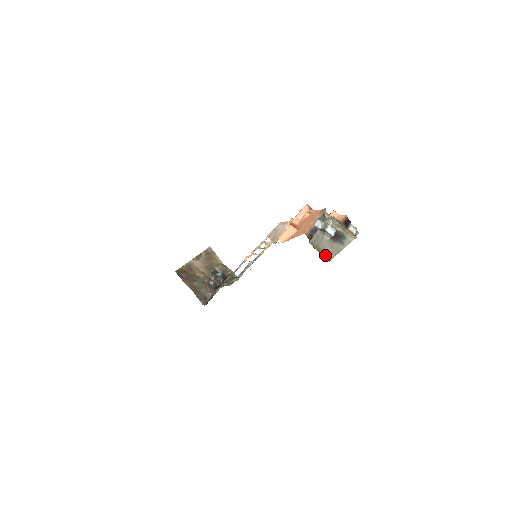
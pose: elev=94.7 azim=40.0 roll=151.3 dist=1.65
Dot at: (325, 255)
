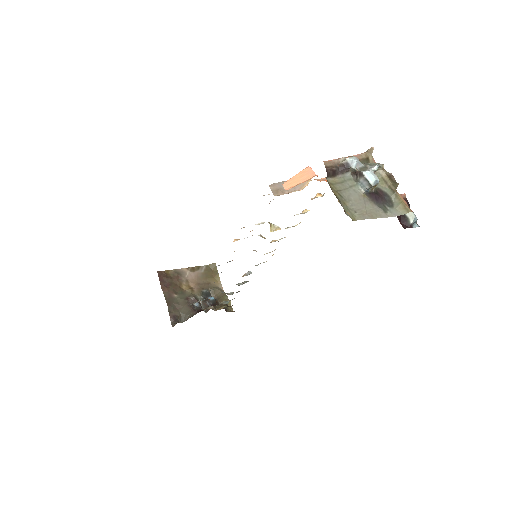
Dot at: (347, 209)
